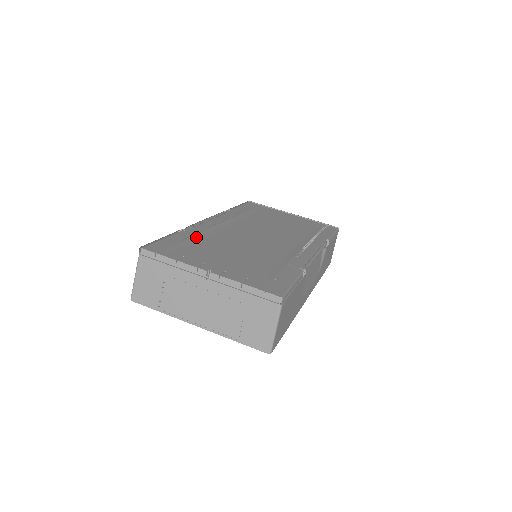
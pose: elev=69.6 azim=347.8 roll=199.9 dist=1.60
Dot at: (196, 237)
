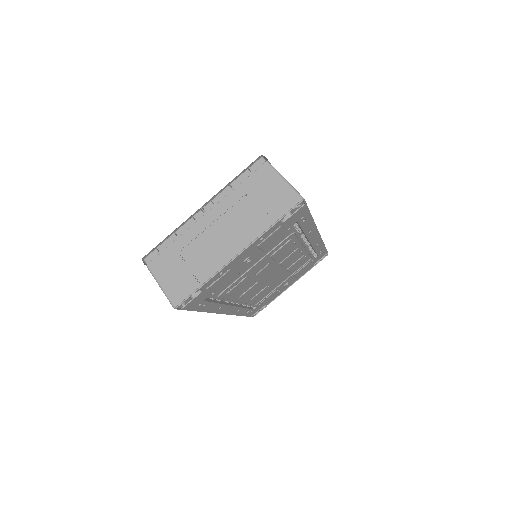
Dot at: occluded
